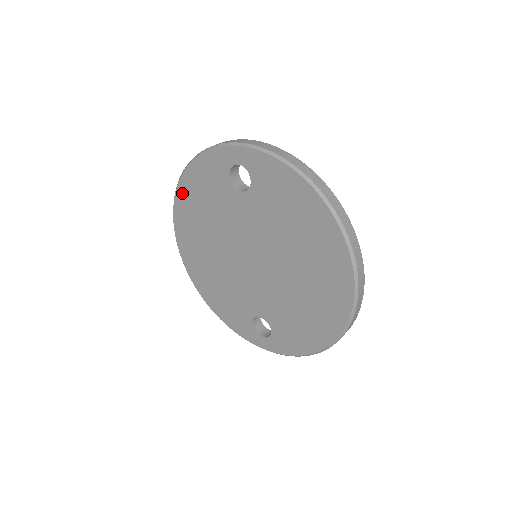
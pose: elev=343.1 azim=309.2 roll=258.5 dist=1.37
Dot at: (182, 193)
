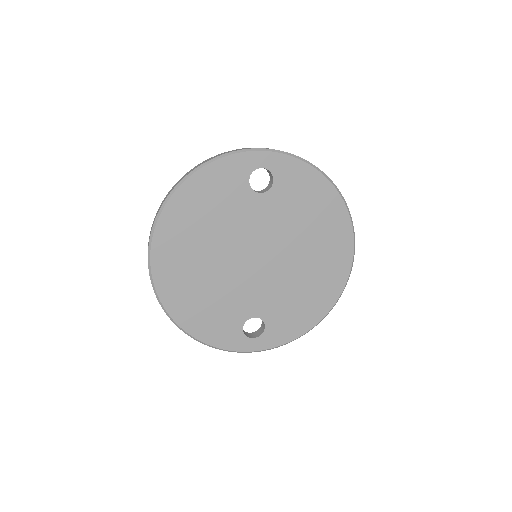
Dot at: (177, 202)
